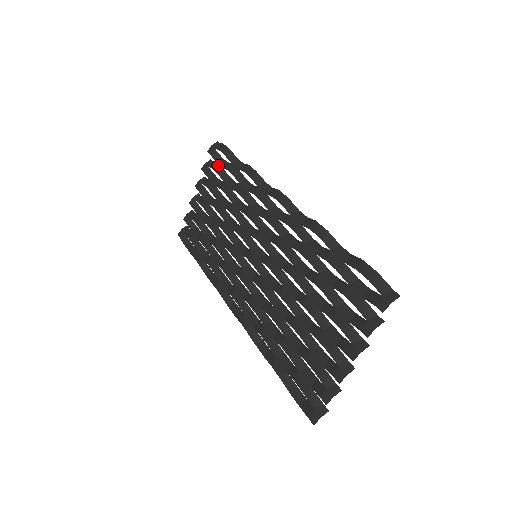
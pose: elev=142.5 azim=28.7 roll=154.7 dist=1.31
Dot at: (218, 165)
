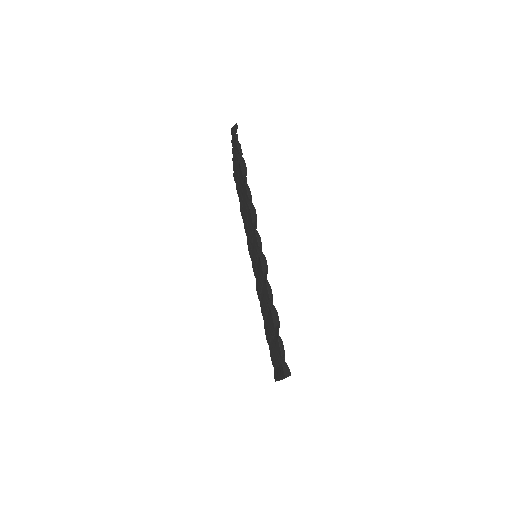
Dot at: occluded
